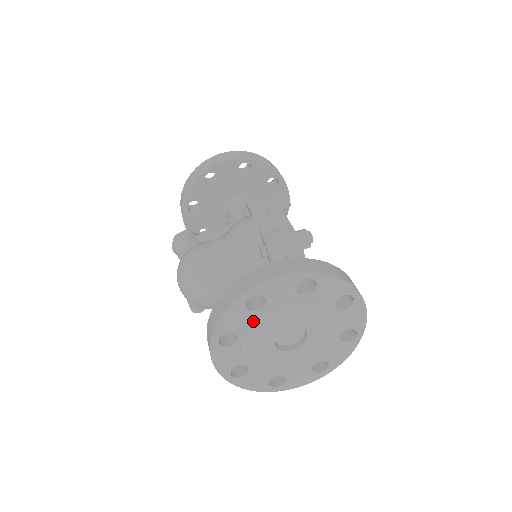
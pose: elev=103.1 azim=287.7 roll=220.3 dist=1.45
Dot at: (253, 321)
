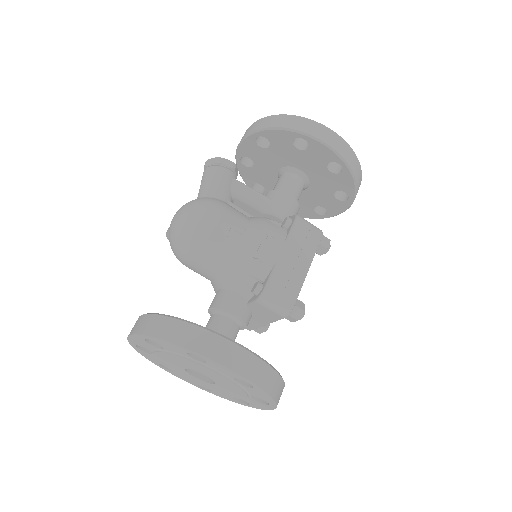
Dot at: (183, 358)
